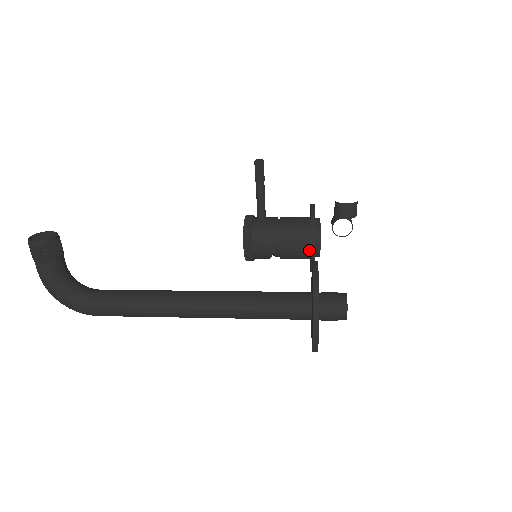
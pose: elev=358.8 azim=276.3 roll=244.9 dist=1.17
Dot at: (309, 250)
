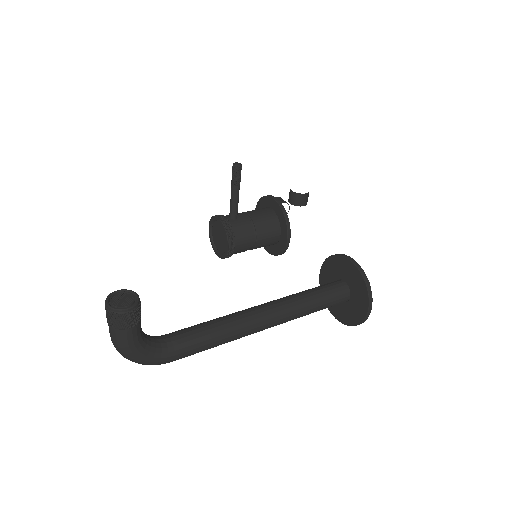
Dot at: (278, 238)
